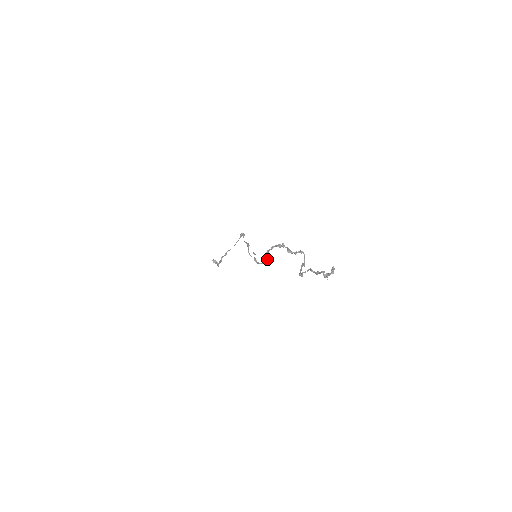
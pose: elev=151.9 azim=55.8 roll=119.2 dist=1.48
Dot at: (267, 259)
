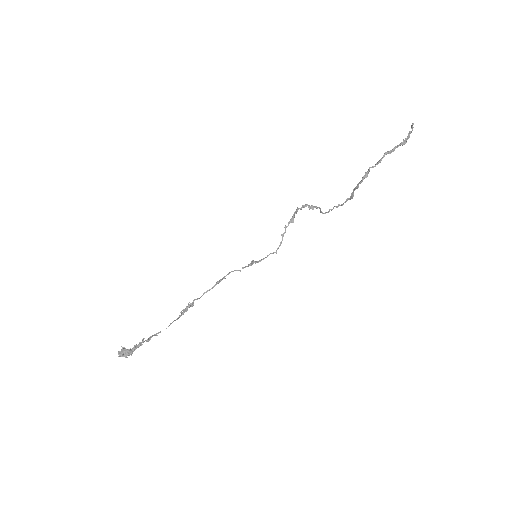
Dot at: (293, 222)
